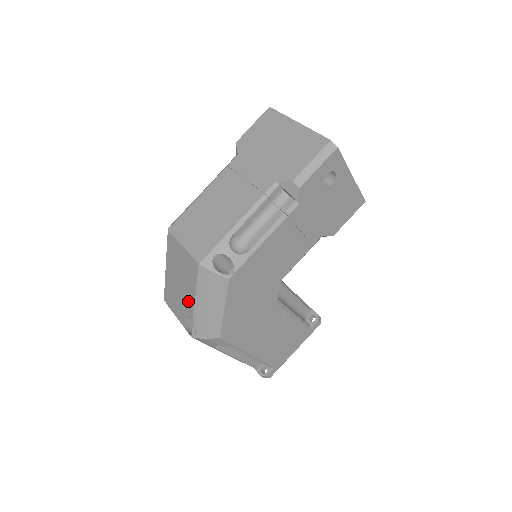
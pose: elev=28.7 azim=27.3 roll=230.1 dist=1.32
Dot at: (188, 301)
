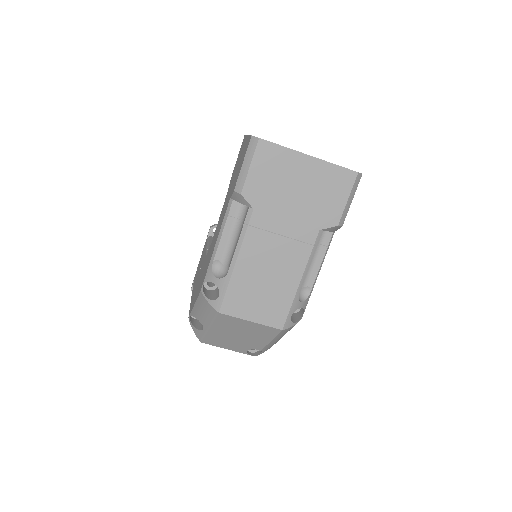
Dot at: (255, 344)
